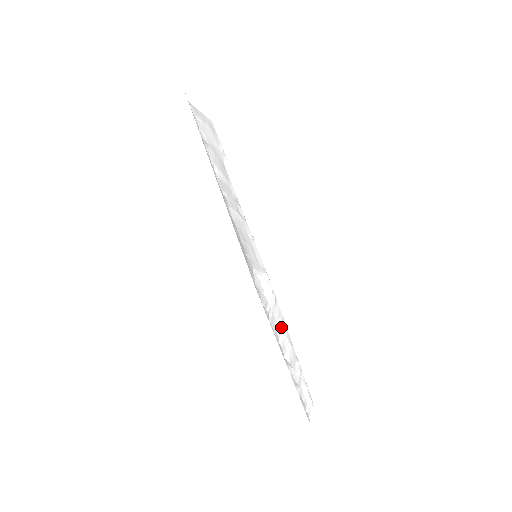
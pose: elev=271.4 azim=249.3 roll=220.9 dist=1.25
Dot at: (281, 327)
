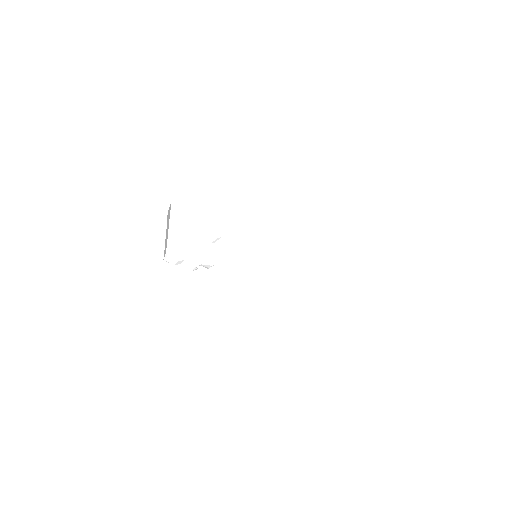
Dot at: occluded
